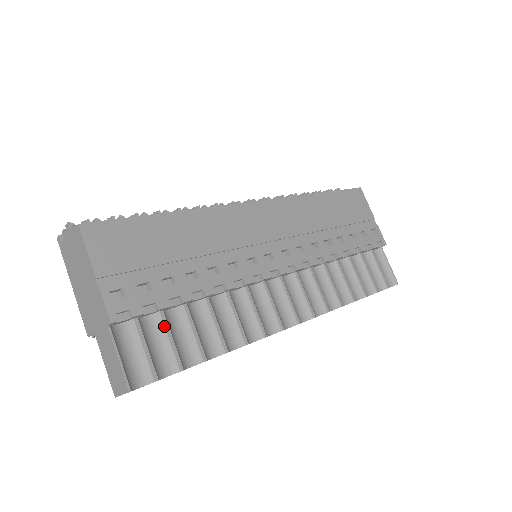
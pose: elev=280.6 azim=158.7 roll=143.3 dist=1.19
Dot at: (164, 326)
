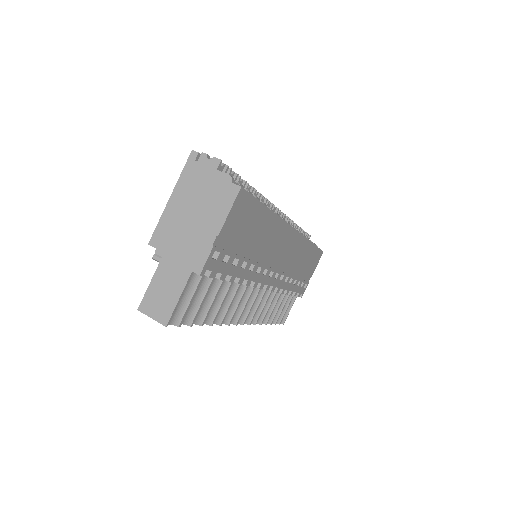
Dot at: (208, 289)
